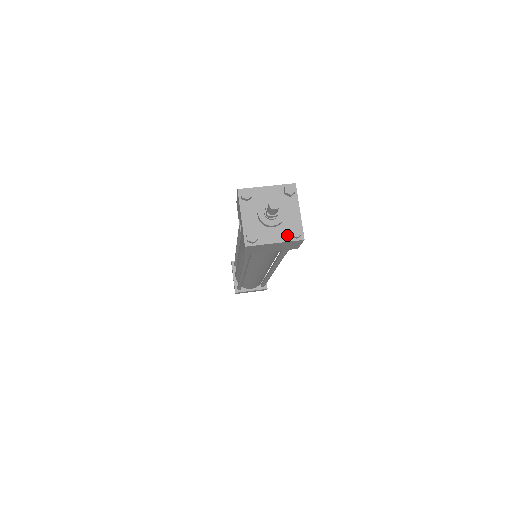
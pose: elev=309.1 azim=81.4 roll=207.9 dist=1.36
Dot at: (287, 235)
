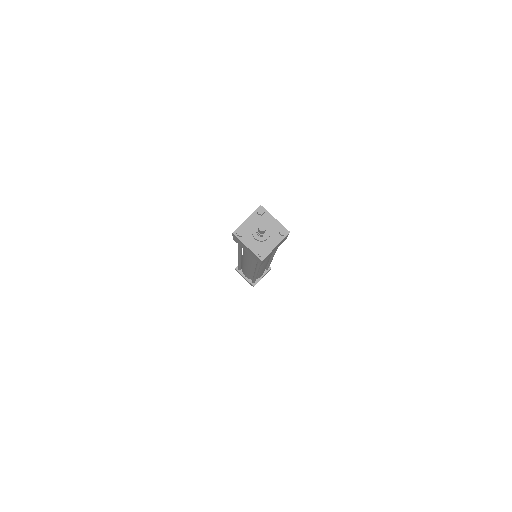
Dot at: (257, 250)
